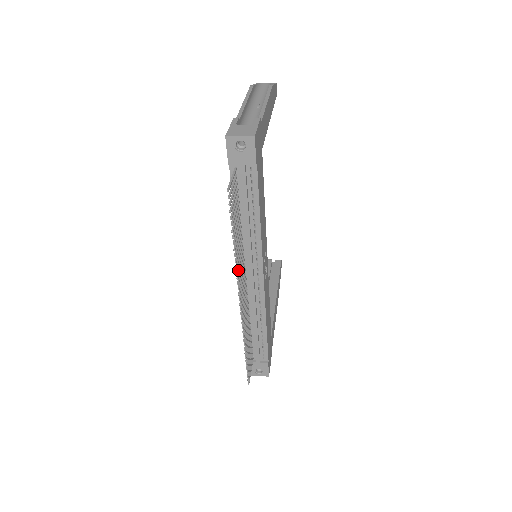
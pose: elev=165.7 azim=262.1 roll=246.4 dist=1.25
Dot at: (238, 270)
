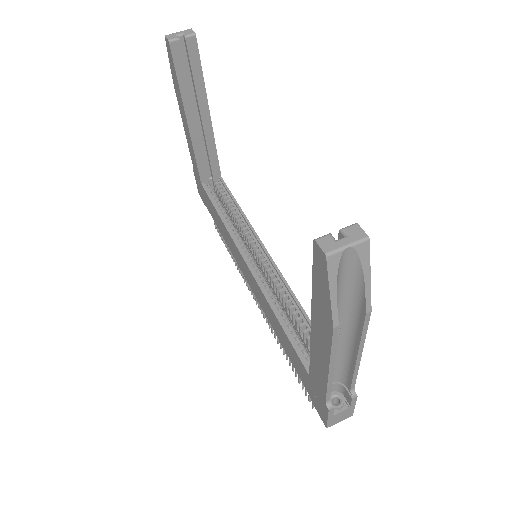
Dot at: occluded
